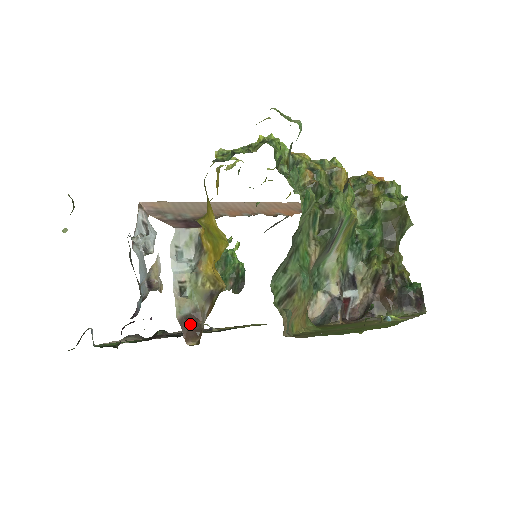
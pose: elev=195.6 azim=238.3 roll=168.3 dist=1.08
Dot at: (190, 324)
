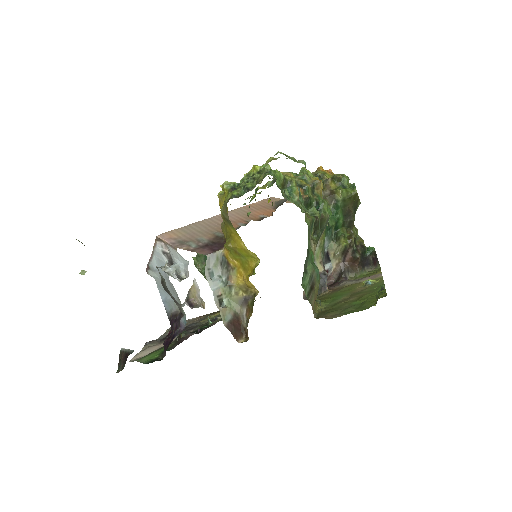
Dot at: (235, 326)
